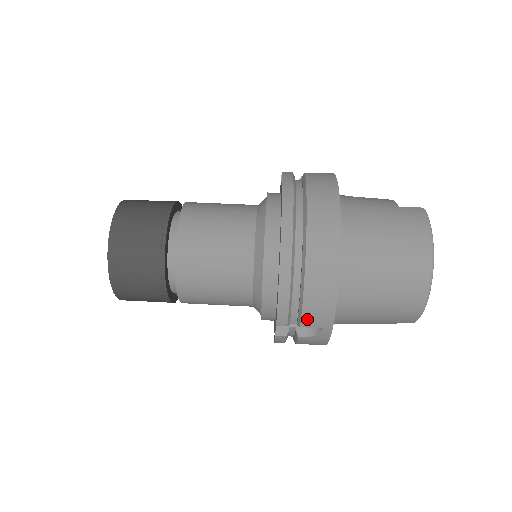
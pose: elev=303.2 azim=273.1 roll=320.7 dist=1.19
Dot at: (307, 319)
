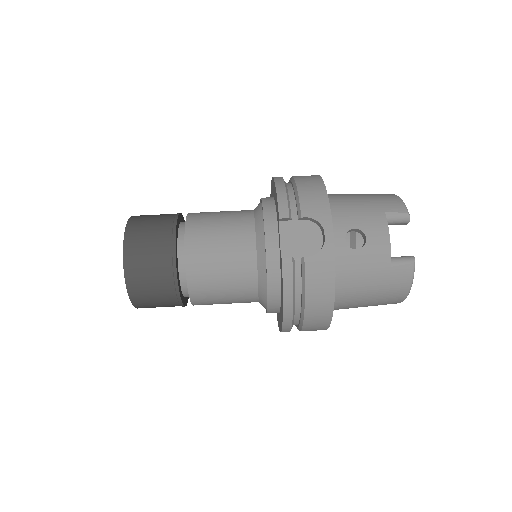
Dot at: occluded
